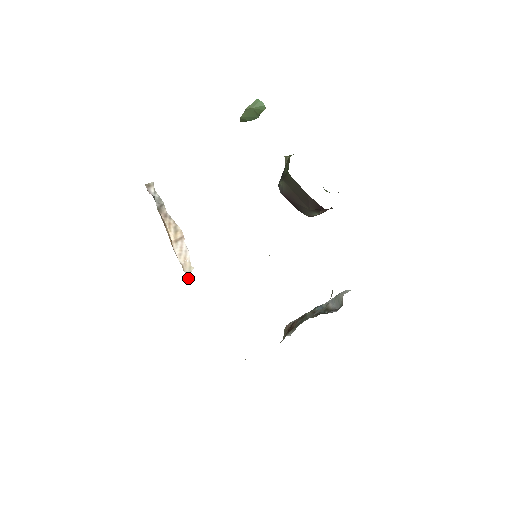
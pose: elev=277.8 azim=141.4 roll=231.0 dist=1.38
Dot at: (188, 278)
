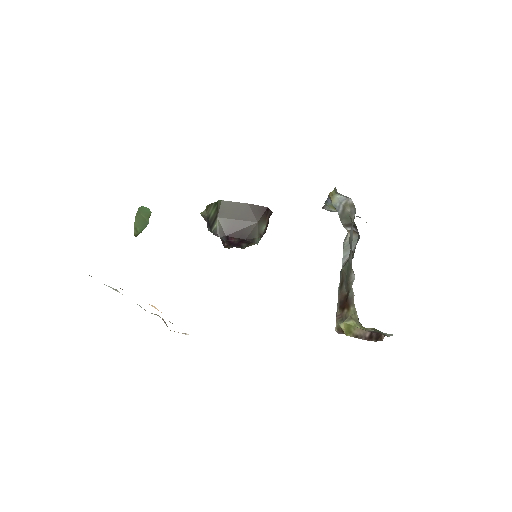
Dot at: occluded
